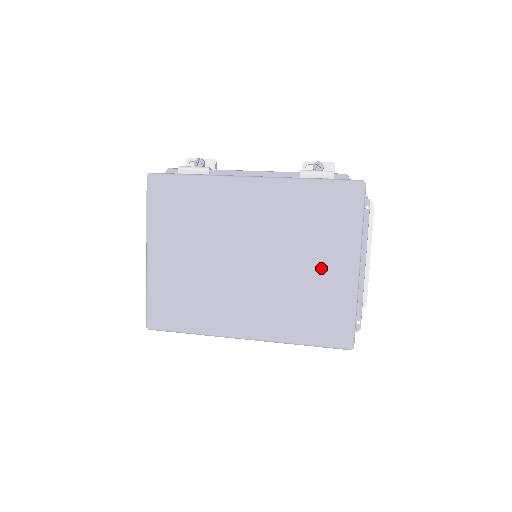
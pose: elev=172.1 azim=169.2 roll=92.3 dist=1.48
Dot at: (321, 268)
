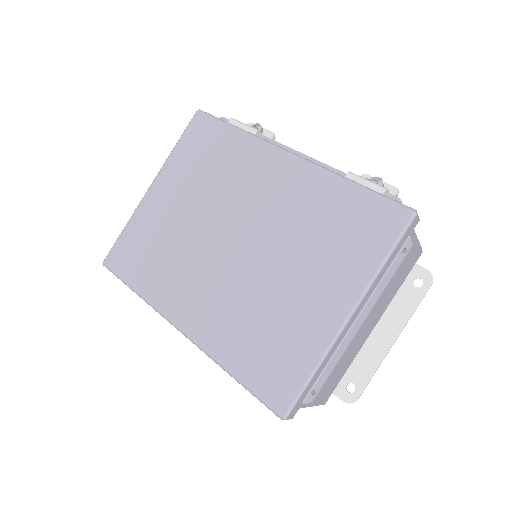
Dot at: (305, 292)
